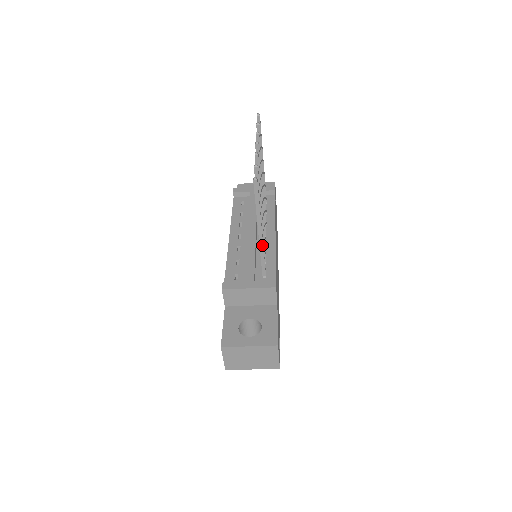
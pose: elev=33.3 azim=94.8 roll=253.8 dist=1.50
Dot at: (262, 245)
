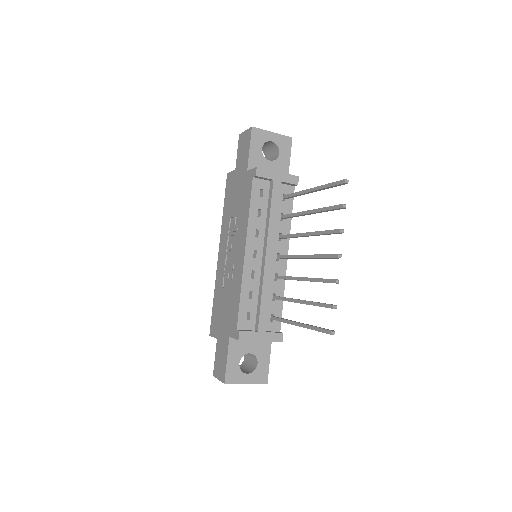
Dot at: (291, 324)
